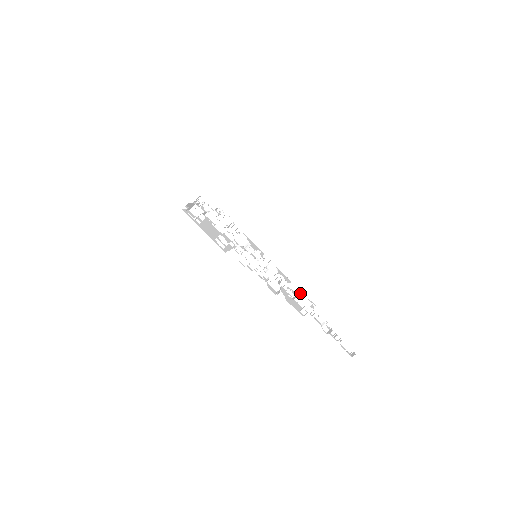
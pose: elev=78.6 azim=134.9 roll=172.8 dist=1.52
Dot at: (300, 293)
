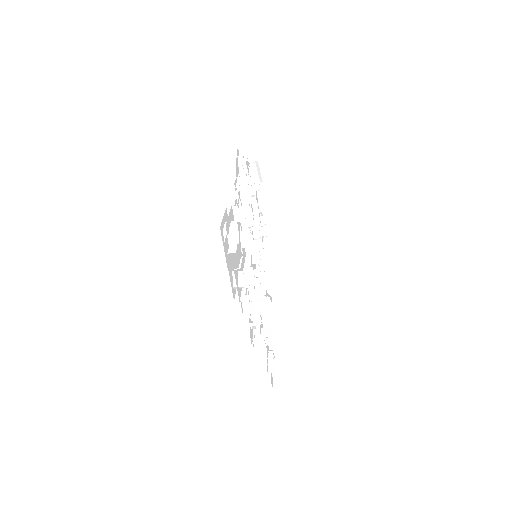
Dot at: (270, 303)
